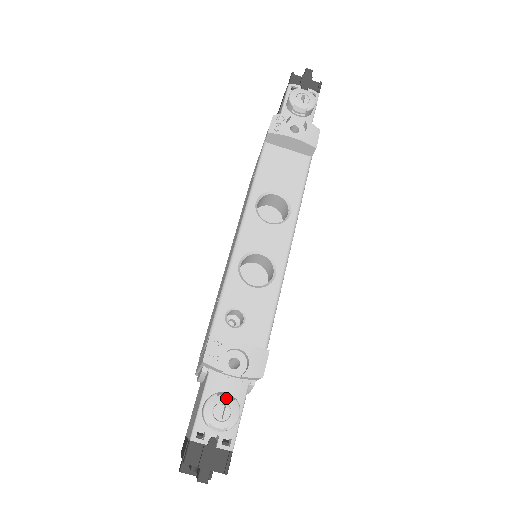
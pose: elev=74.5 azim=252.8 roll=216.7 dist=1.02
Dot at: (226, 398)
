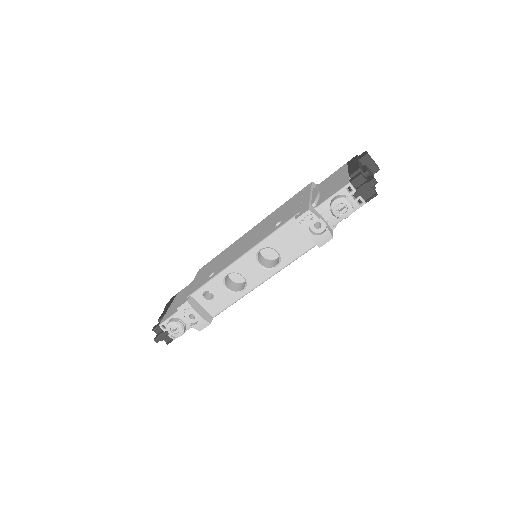
Dot at: (179, 327)
